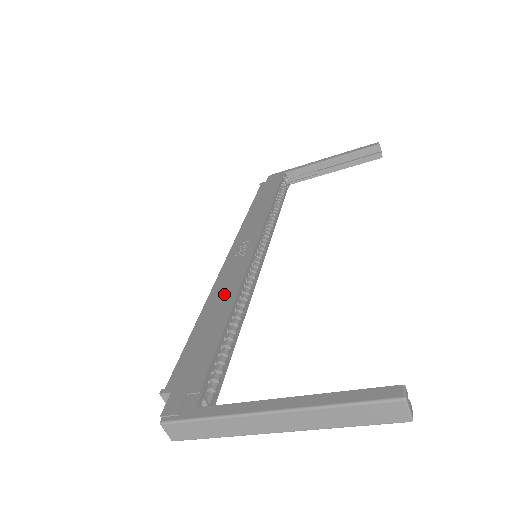
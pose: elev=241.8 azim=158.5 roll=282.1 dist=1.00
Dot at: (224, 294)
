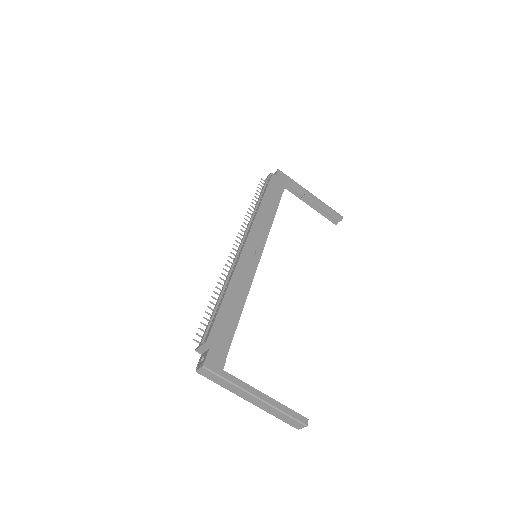
Dot at: (241, 286)
